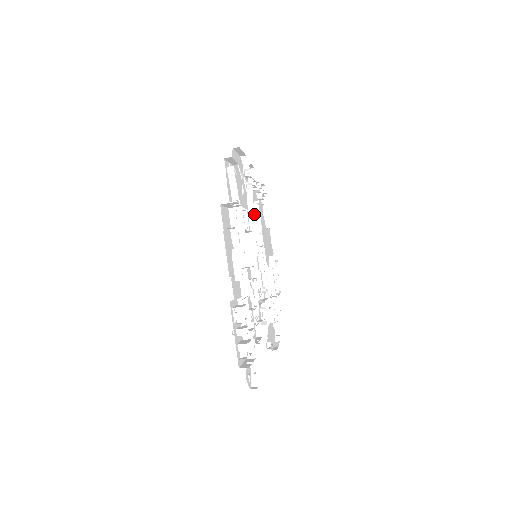
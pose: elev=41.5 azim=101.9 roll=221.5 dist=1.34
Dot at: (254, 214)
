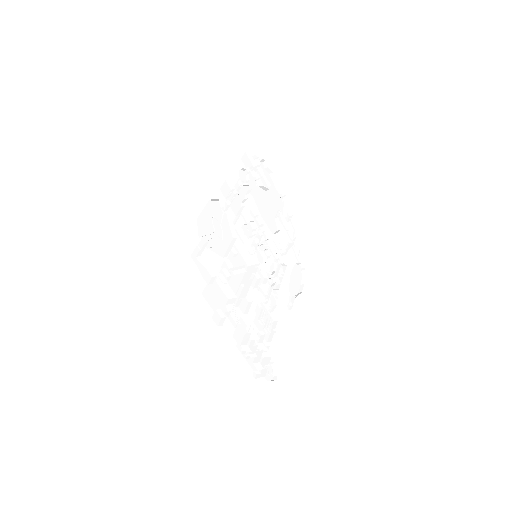
Dot at: (244, 215)
